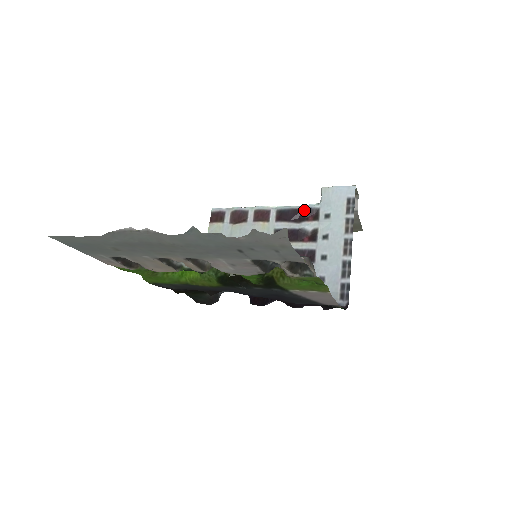
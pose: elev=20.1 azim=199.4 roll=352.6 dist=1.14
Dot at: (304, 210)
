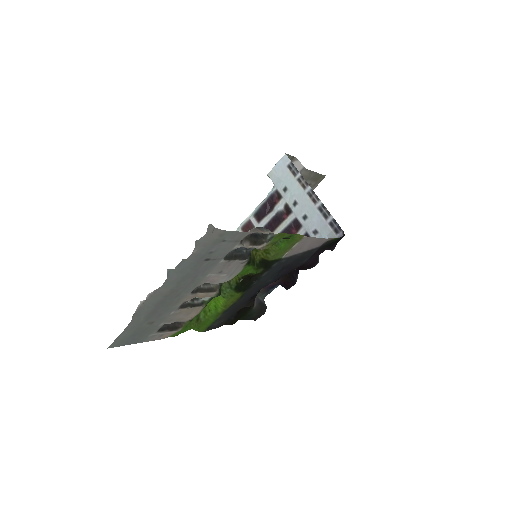
Dot at: (269, 199)
